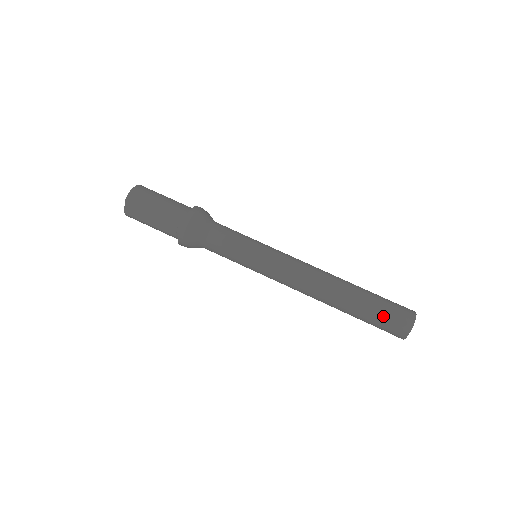
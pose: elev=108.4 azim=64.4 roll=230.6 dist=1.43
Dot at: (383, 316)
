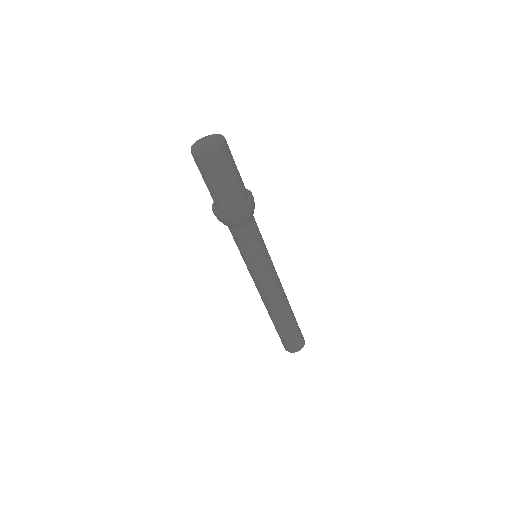
Dot at: (280, 337)
